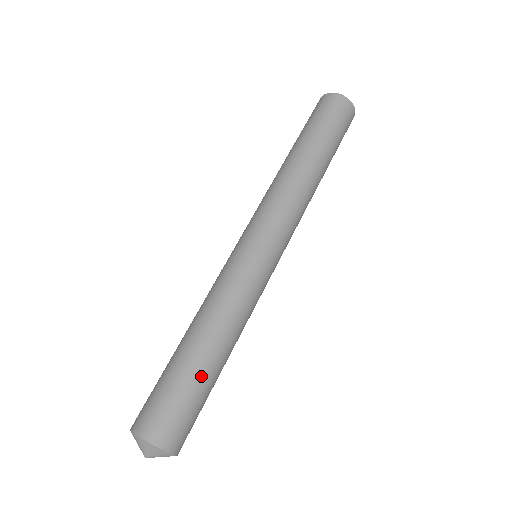
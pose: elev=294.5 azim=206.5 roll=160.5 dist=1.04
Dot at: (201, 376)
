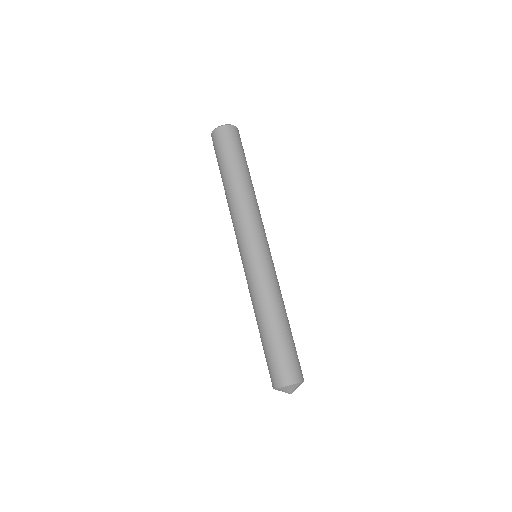
Dot at: (285, 337)
